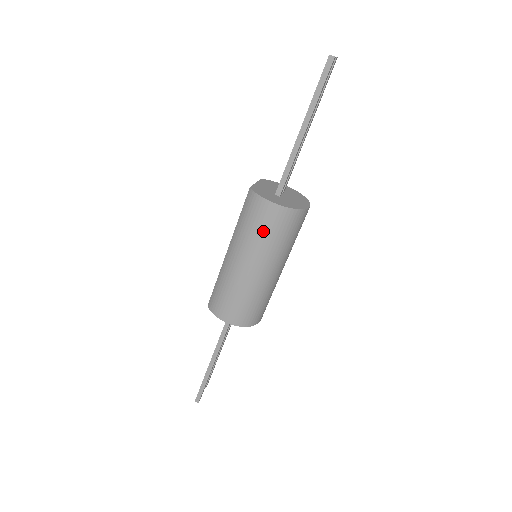
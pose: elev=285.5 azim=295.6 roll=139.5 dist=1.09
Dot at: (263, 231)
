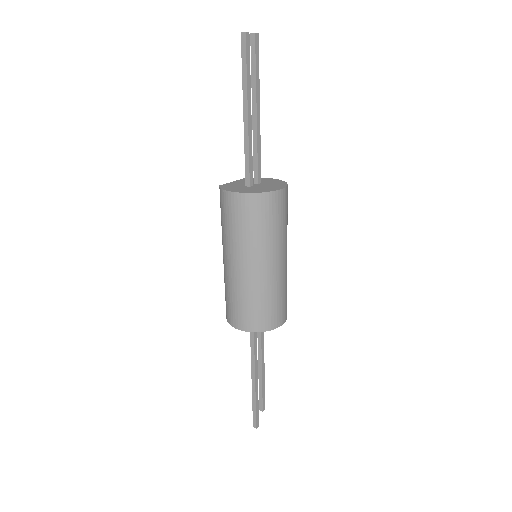
Dot at: (236, 224)
